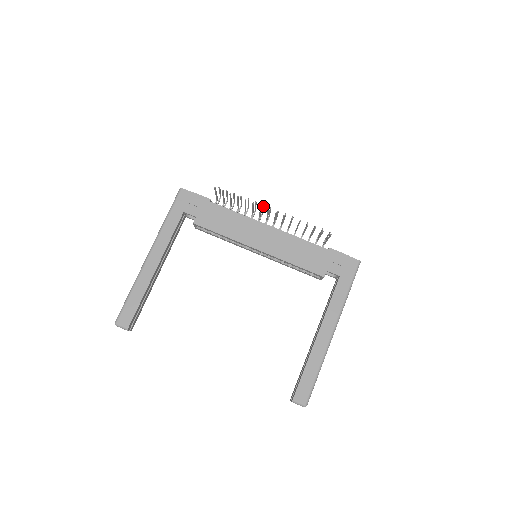
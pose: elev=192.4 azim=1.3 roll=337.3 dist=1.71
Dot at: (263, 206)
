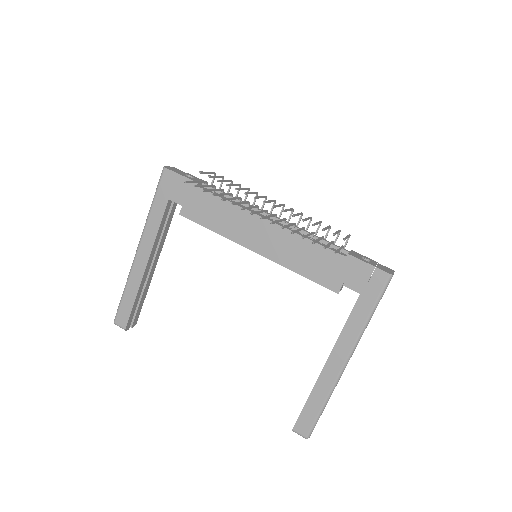
Dot at: (255, 198)
